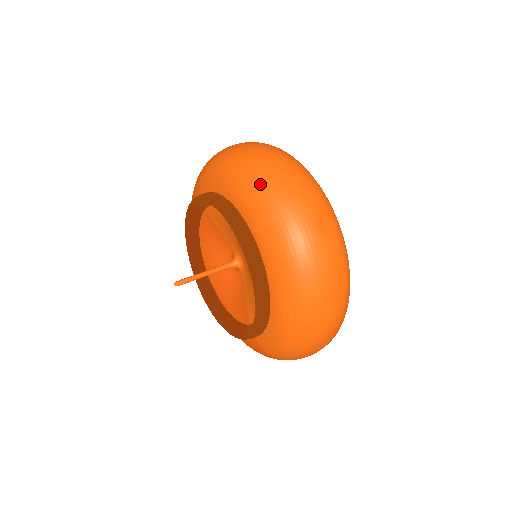
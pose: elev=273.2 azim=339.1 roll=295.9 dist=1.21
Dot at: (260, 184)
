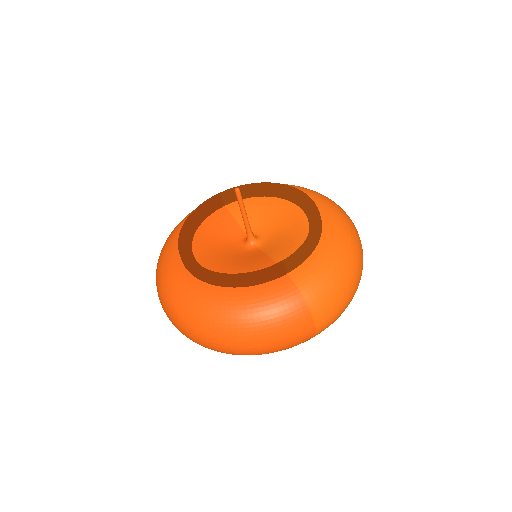
Dot at: occluded
